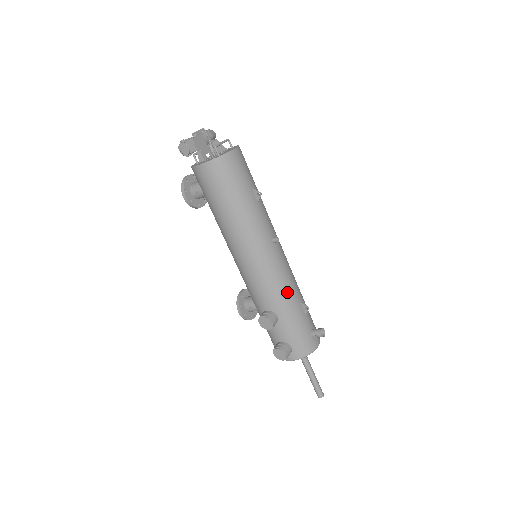
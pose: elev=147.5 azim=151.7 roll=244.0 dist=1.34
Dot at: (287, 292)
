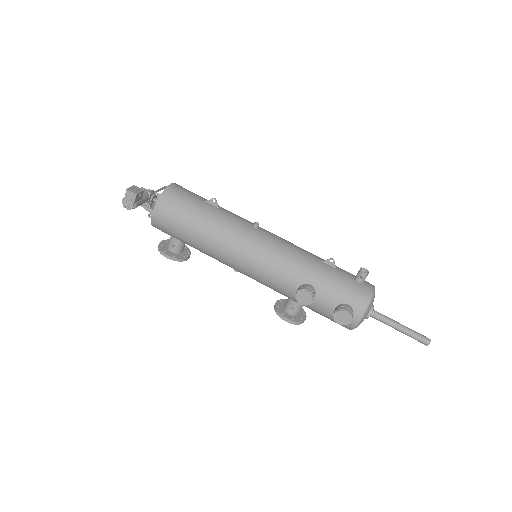
Dot at: (301, 258)
